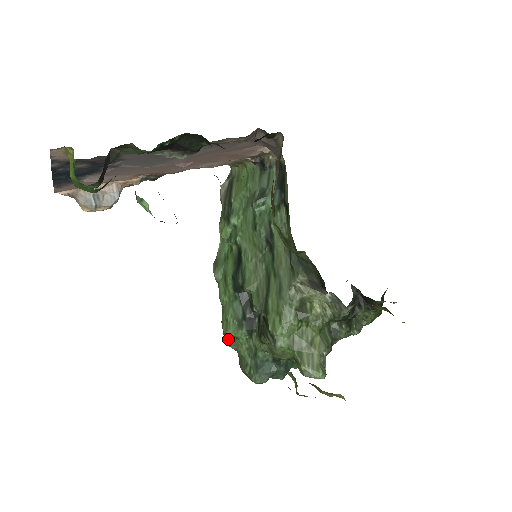
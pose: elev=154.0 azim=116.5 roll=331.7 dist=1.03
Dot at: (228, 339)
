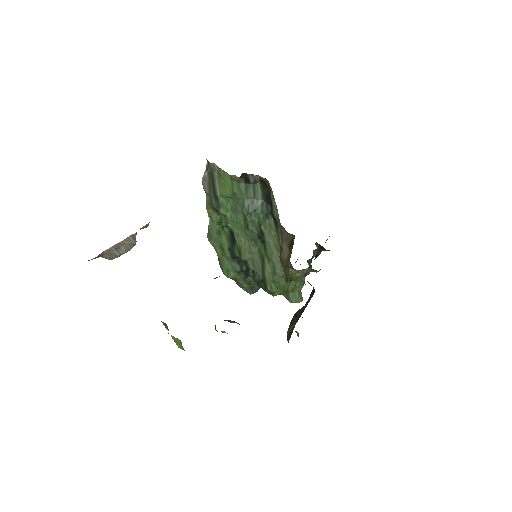
Dot at: occluded
